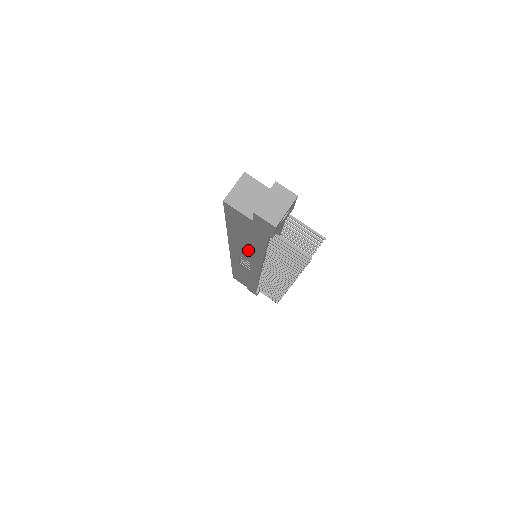
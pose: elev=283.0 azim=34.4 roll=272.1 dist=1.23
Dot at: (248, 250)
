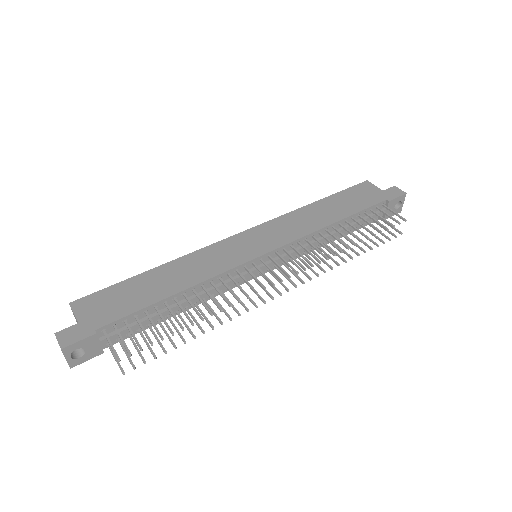
Dot at: occluded
